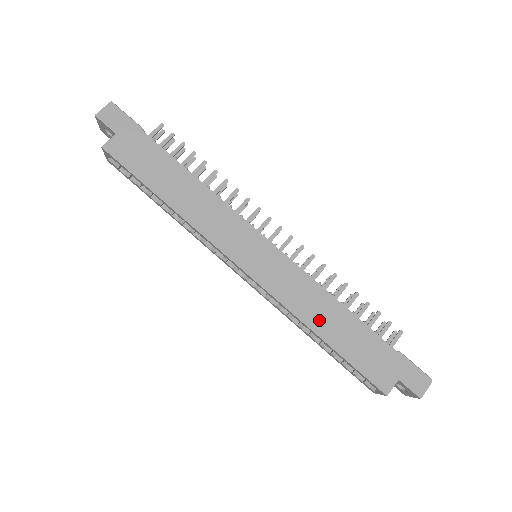
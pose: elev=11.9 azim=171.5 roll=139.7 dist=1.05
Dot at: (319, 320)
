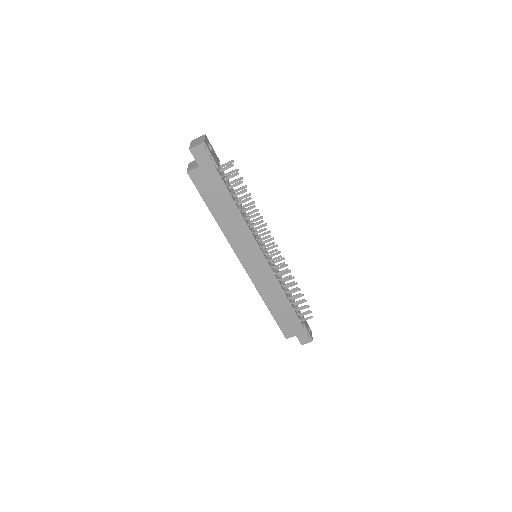
Dot at: (272, 301)
